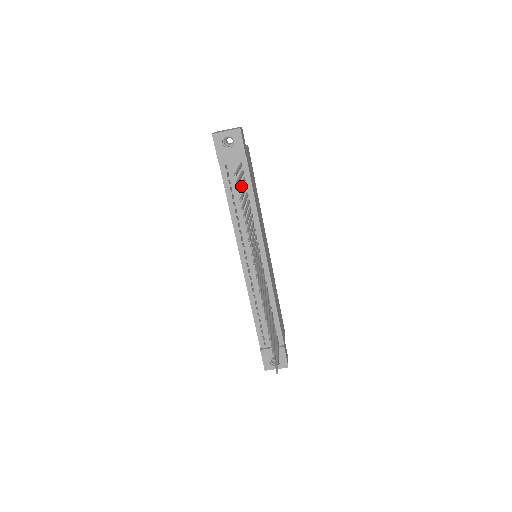
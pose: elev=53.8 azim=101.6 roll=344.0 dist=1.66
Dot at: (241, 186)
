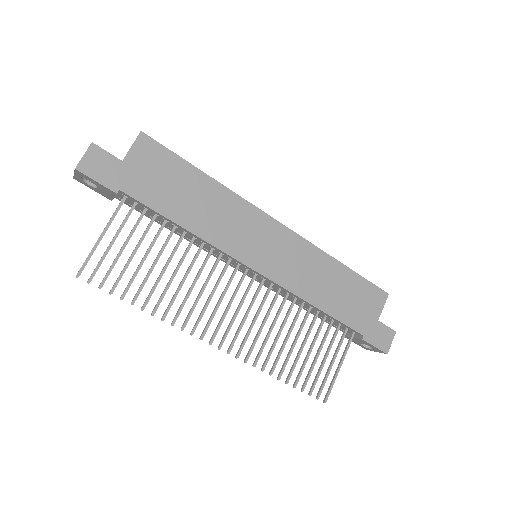
Dot at: occluded
